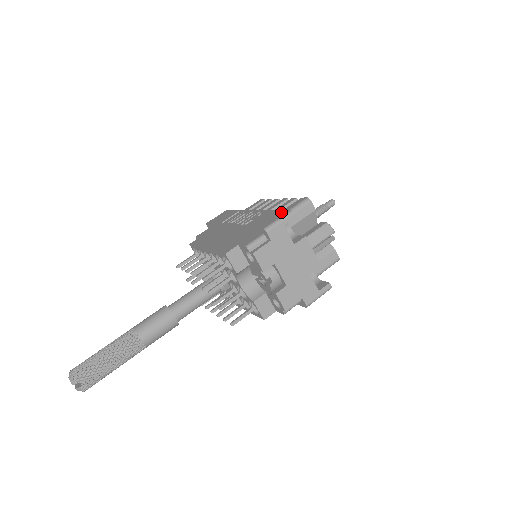
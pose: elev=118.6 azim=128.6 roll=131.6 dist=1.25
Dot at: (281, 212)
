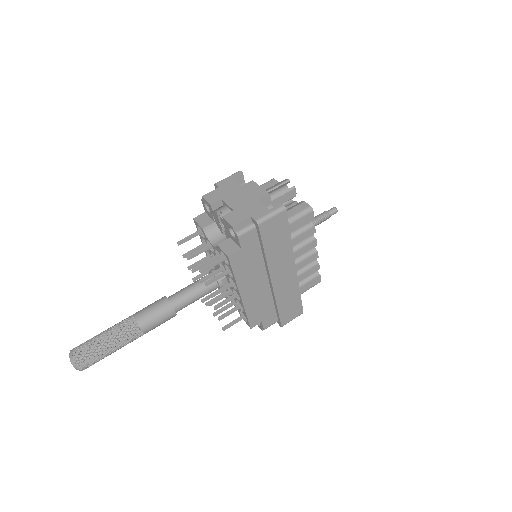
Dot at: occluded
